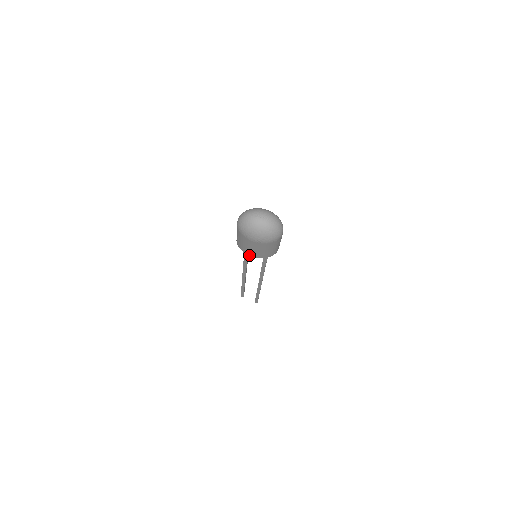
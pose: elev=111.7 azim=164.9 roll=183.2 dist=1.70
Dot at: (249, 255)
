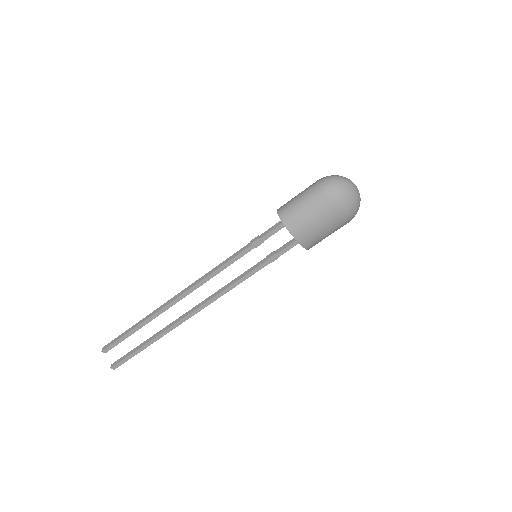
Dot at: (294, 237)
